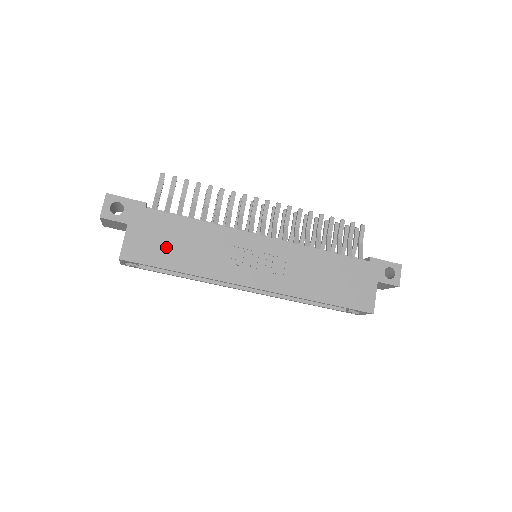
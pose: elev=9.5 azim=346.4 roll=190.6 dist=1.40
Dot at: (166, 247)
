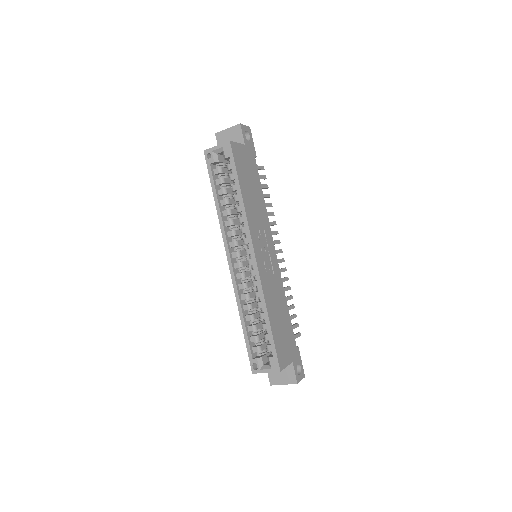
Dot at: (247, 176)
